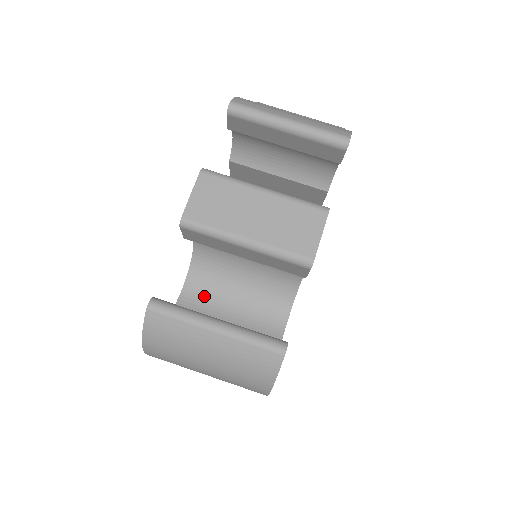
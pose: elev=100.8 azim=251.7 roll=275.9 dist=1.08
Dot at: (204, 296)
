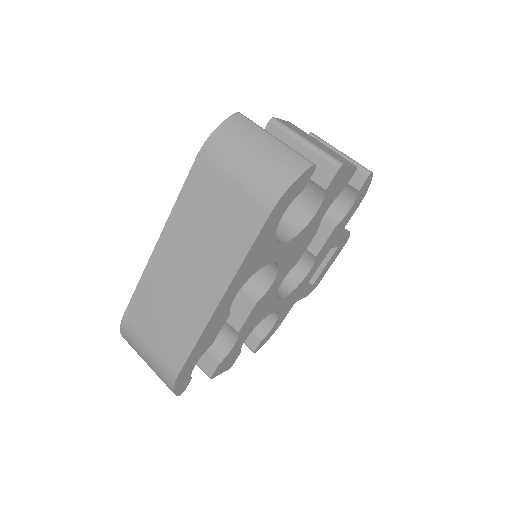
Dot at: occluded
